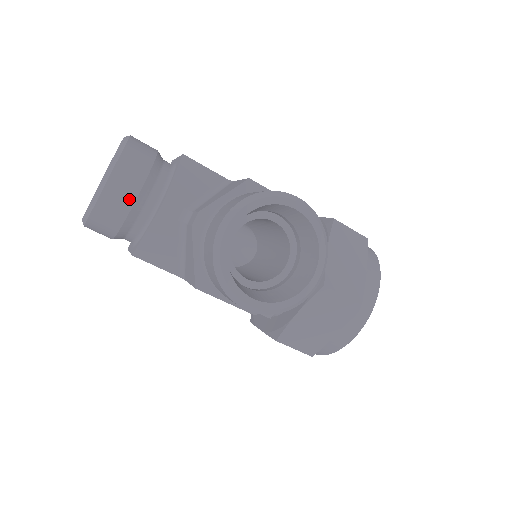
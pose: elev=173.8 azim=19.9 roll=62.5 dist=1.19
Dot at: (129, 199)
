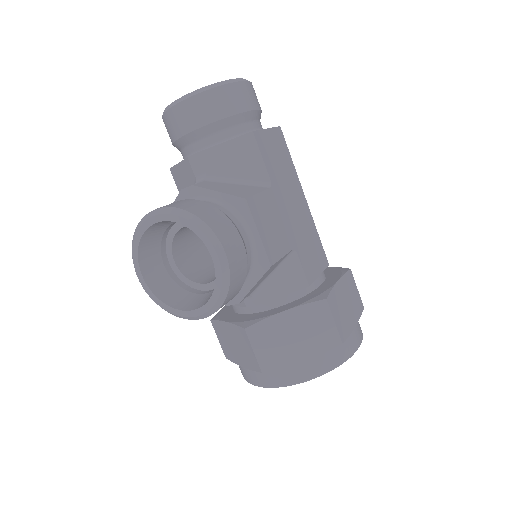
Dot at: (182, 130)
